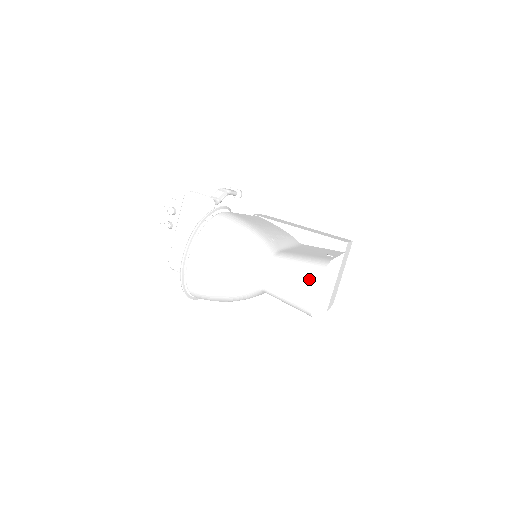
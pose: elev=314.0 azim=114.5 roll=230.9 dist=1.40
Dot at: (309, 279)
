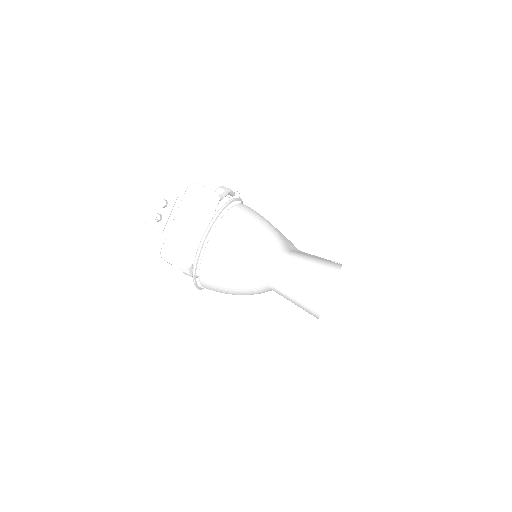
Dot at: (324, 279)
